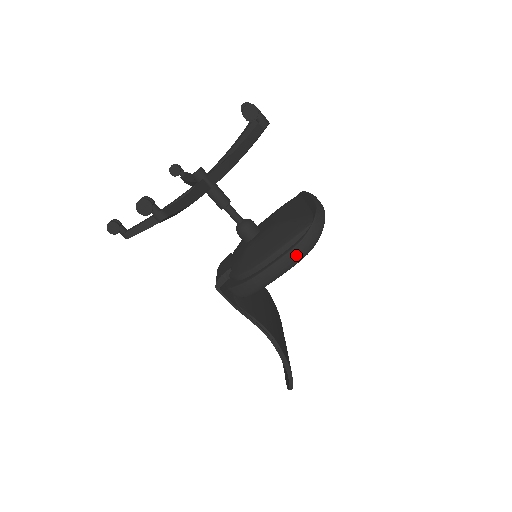
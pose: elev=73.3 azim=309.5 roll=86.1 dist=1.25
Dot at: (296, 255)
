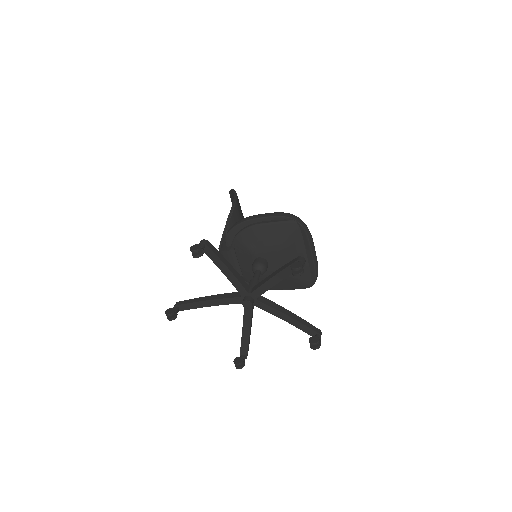
Dot at: occluded
